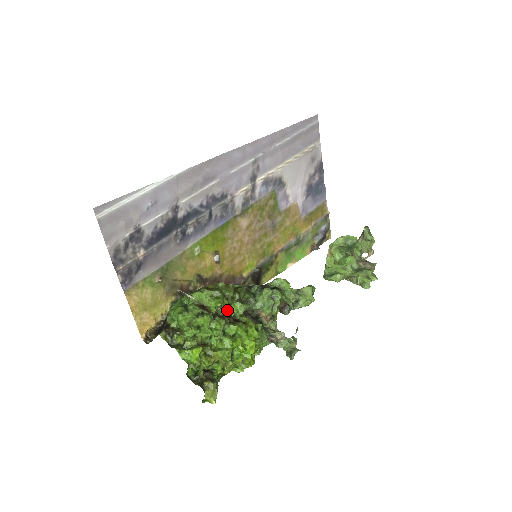
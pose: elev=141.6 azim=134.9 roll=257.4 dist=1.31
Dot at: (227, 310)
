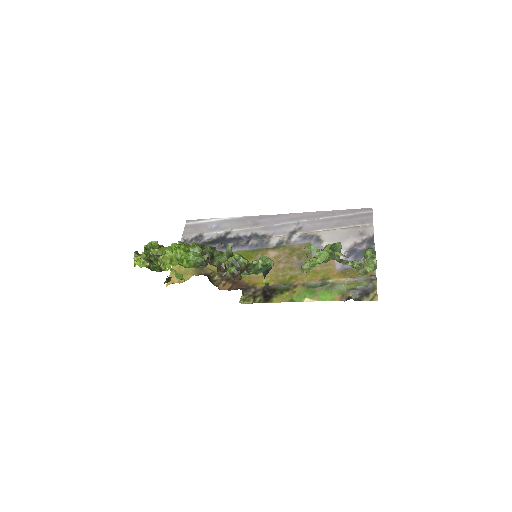
Dot at: occluded
